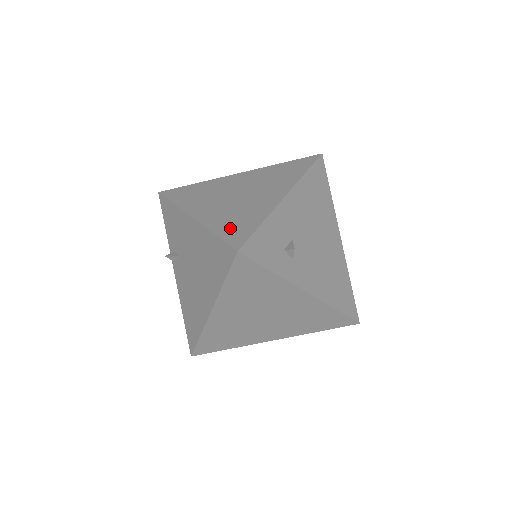
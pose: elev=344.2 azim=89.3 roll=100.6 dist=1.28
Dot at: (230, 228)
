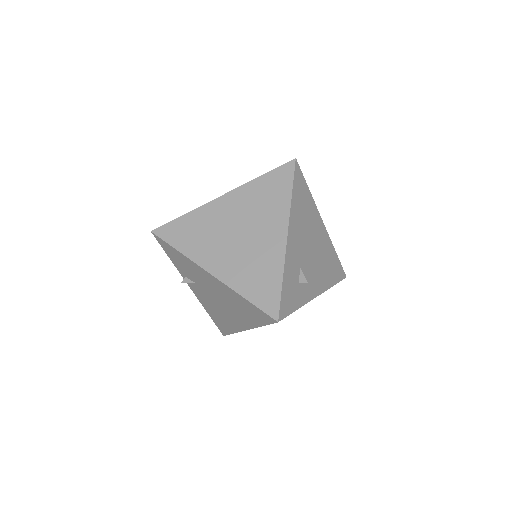
Dot at: (257, 290)
